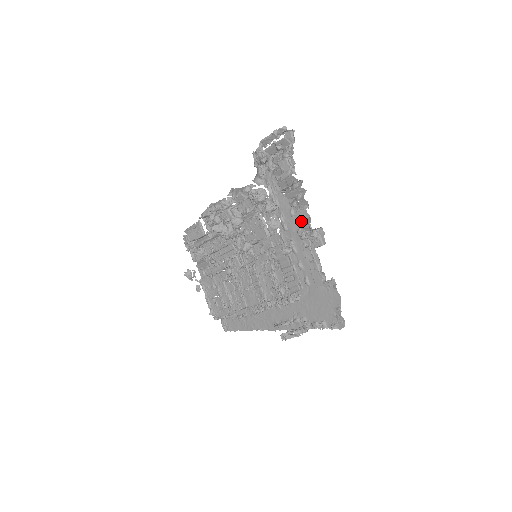
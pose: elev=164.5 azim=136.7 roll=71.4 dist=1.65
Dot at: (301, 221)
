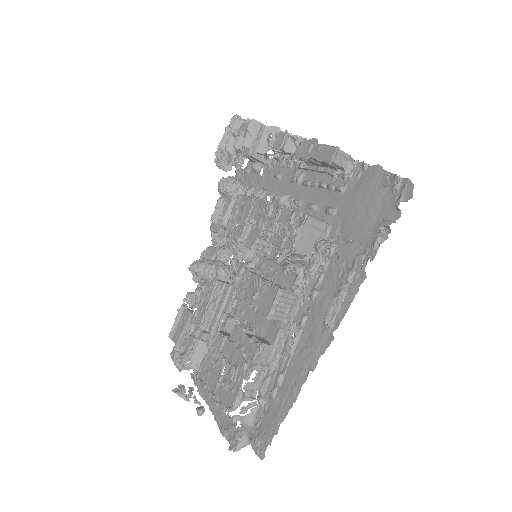
Dot at: (281, 146)
